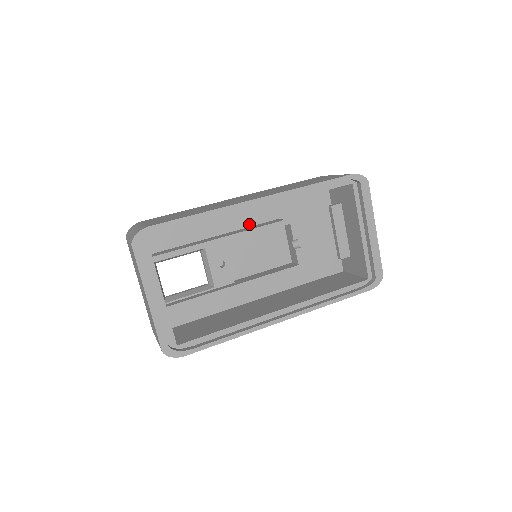
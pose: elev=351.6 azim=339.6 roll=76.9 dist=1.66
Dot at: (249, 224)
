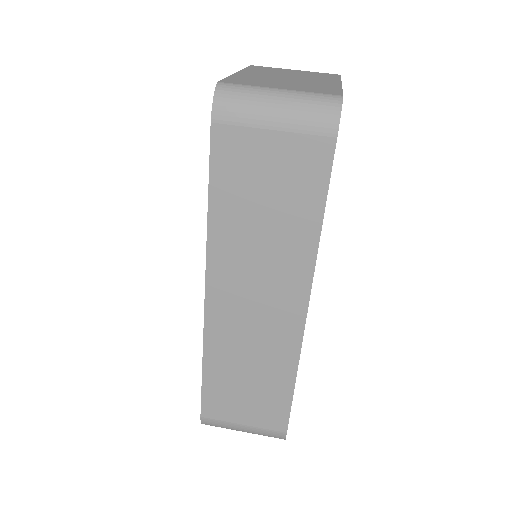
Dot at: occluded
